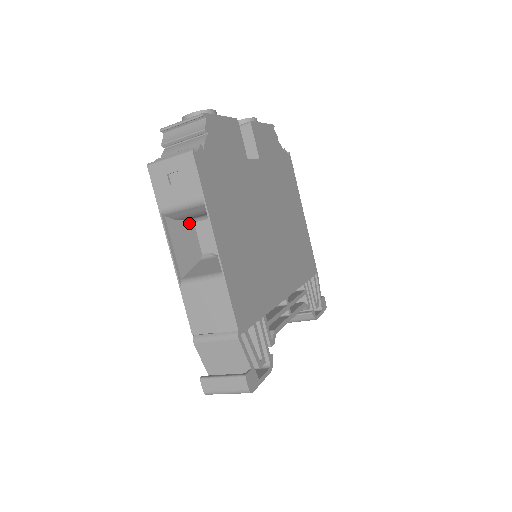
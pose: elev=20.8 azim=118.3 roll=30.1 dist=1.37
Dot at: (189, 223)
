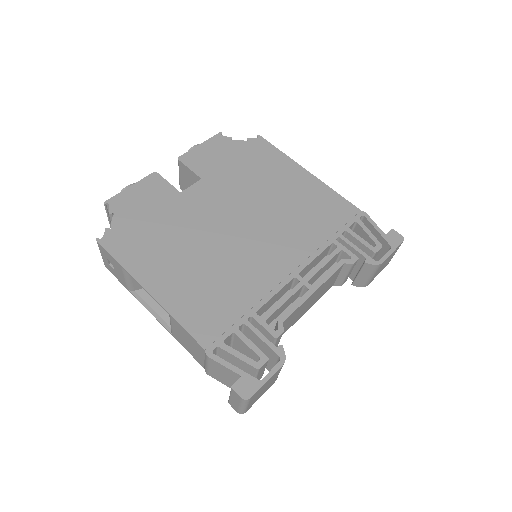
Dot at: occluded
